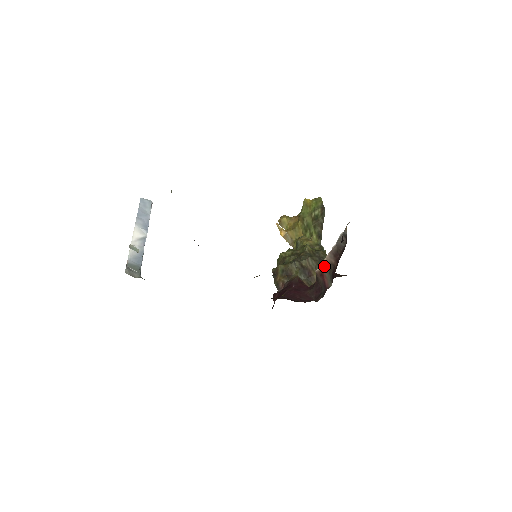
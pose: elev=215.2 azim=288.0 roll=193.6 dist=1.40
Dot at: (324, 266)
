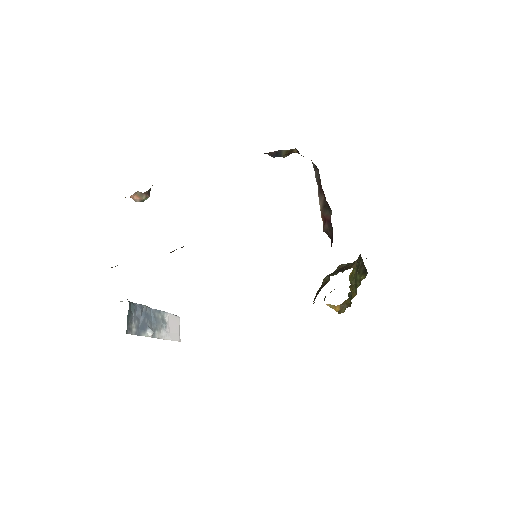
Dot at: (322, 213)
